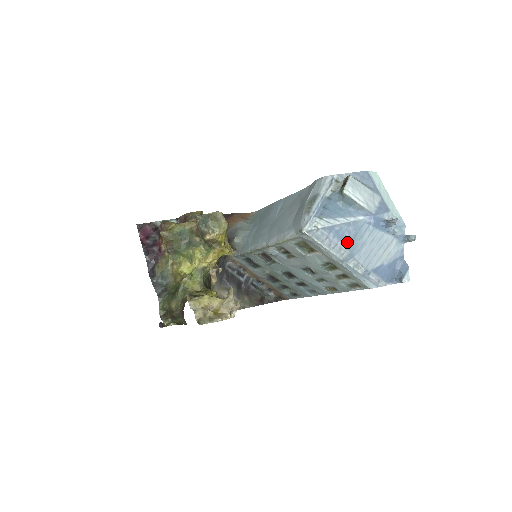
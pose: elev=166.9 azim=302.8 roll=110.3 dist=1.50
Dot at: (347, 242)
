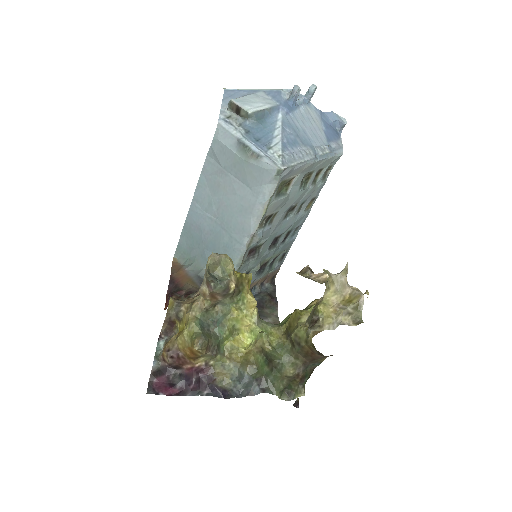
Dot at: (299, 142)
